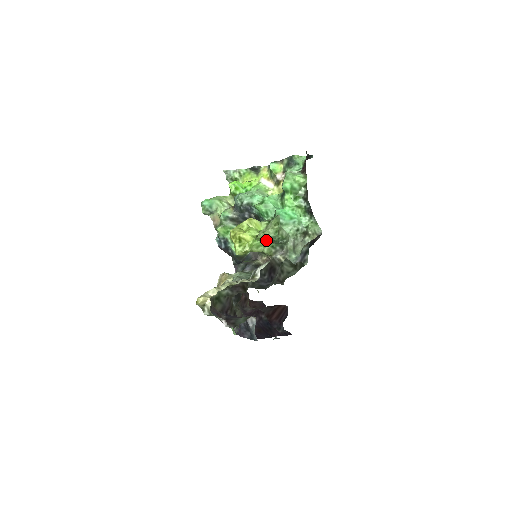
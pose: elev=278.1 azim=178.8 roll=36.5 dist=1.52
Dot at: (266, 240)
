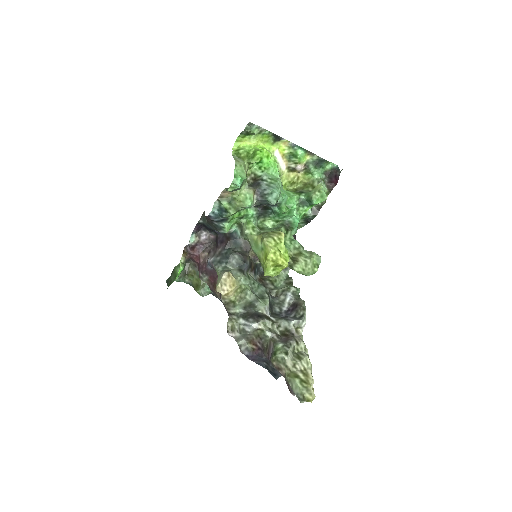
Dot at: occluded
